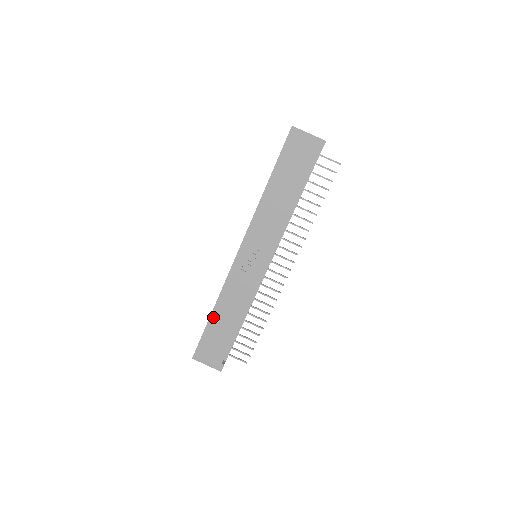
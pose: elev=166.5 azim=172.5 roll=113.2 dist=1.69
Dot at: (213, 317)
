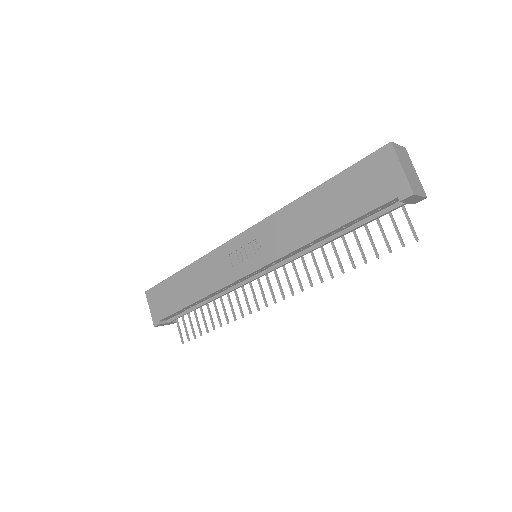
Dot at: (180, 274)
